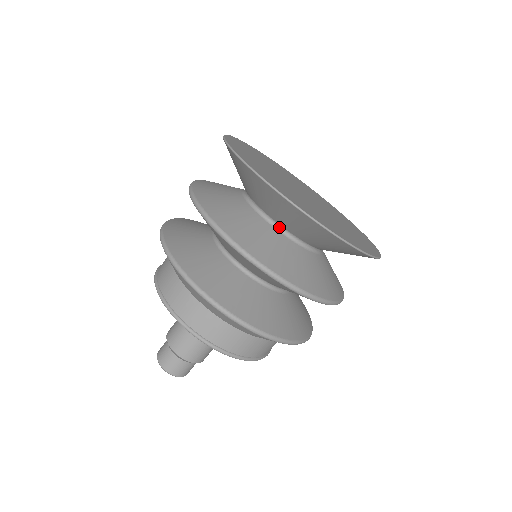
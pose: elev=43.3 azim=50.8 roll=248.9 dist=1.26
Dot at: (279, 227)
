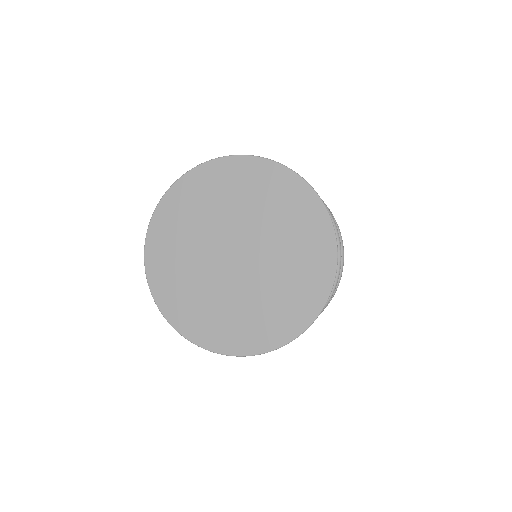
Dot at: occluded
